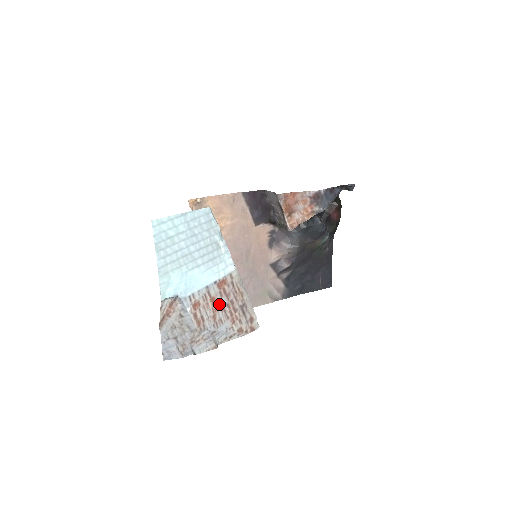
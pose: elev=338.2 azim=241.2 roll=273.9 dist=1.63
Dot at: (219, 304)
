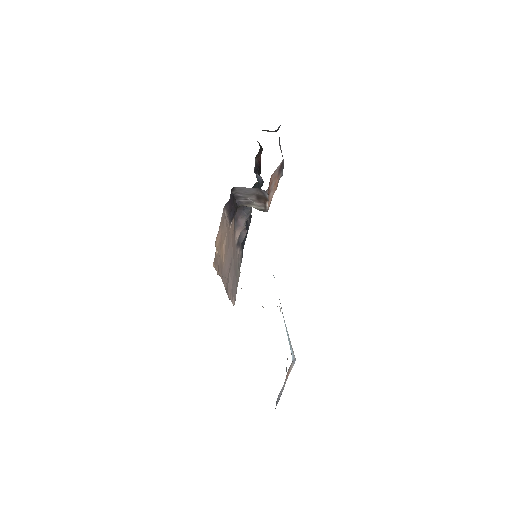
Dot at: occluded
